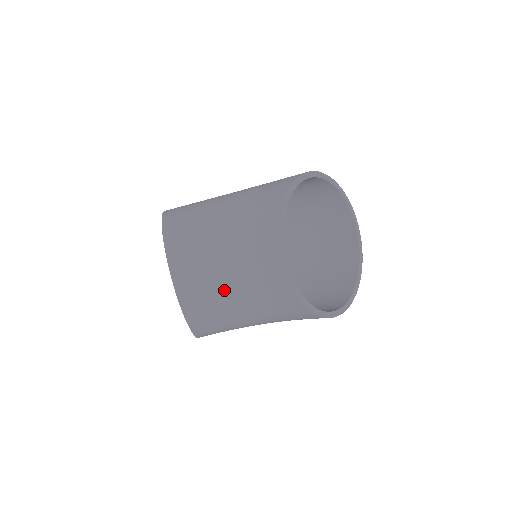
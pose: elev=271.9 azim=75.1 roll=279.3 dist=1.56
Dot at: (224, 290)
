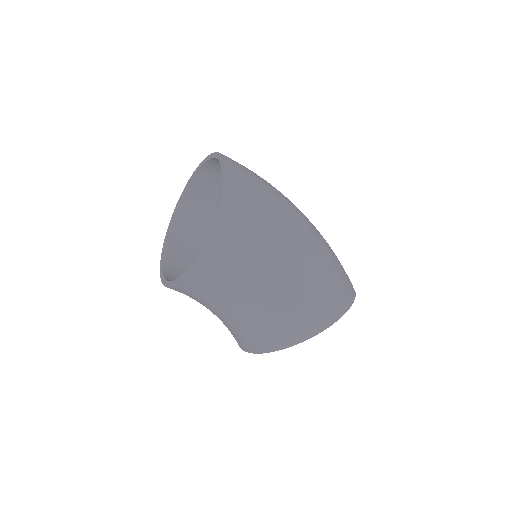
Dot at: occluded
